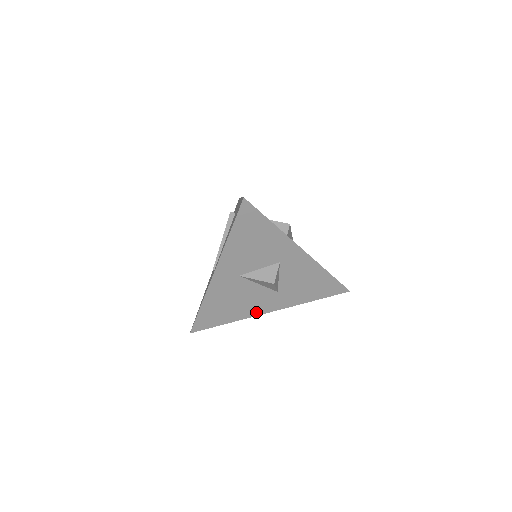
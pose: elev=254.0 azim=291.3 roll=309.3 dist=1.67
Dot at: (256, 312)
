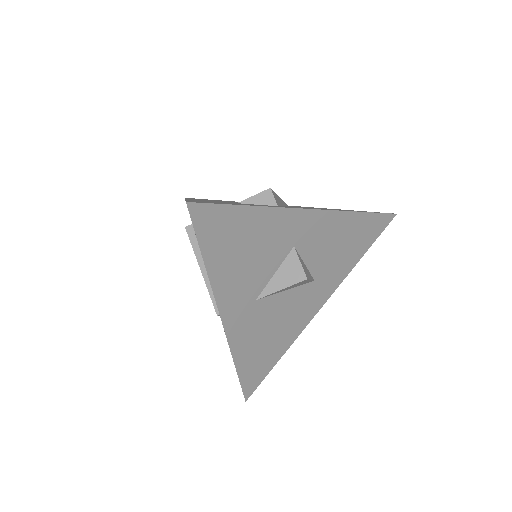
Dot at: (305, 321)
